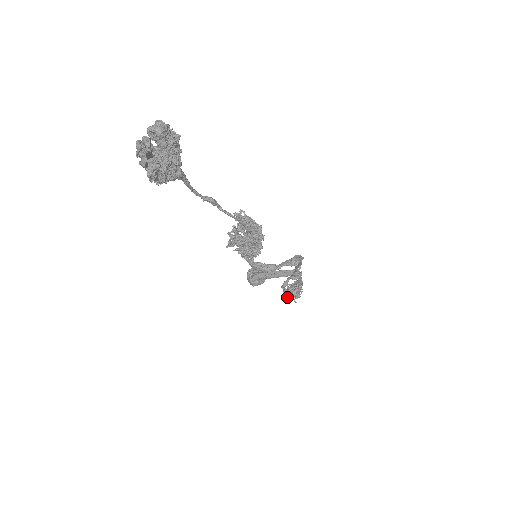
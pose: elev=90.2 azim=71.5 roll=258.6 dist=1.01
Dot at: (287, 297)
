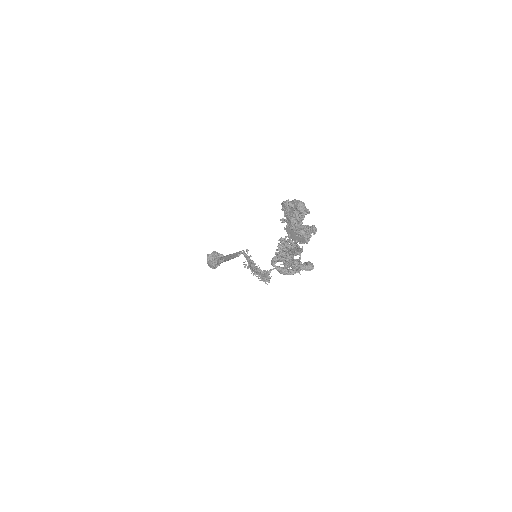
Dot at: occluded
